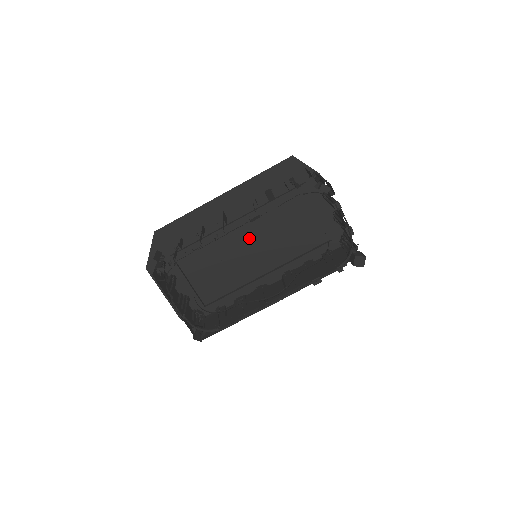
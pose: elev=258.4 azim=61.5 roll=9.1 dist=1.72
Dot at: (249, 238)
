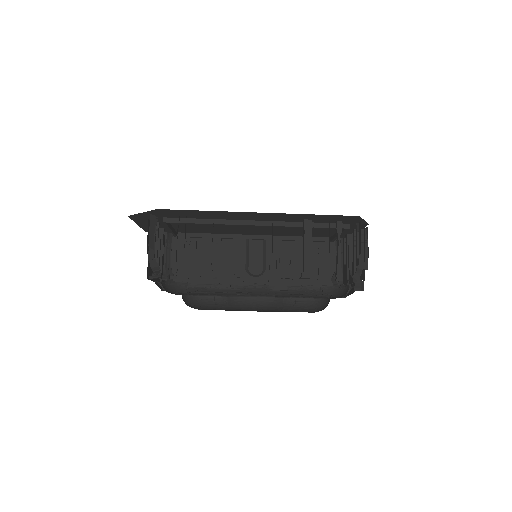
Dot at: (258, 226)
